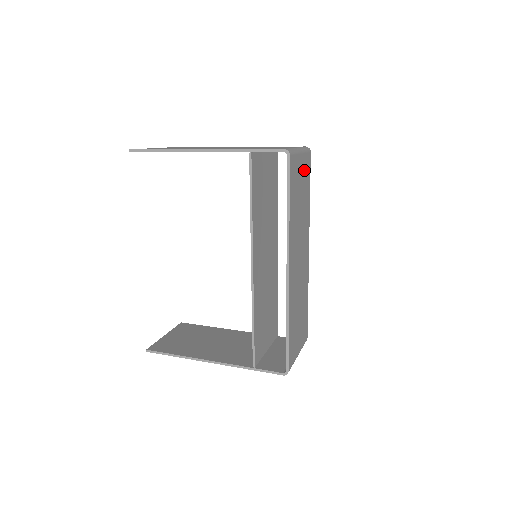
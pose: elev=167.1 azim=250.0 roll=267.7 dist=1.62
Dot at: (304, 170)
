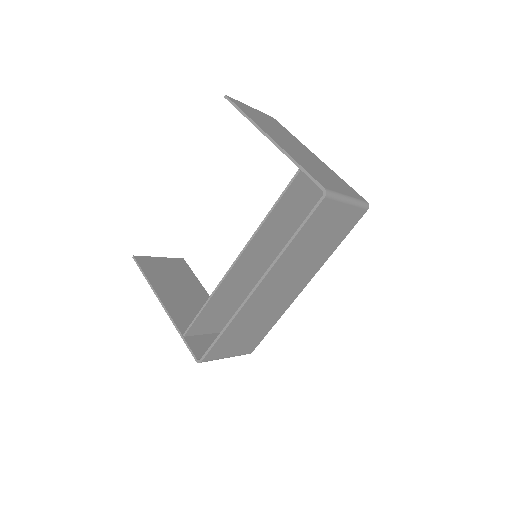
Dot at: (344, 220)
